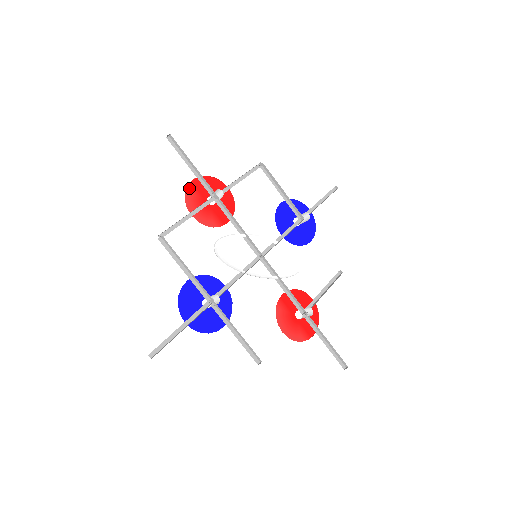
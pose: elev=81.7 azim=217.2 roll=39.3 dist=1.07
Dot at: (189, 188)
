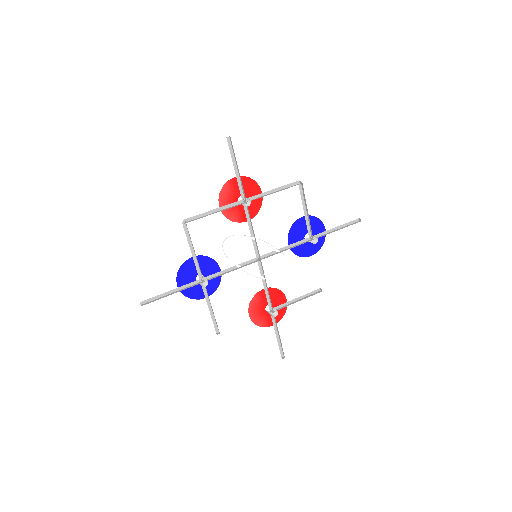
Dot at: (228, 183)
